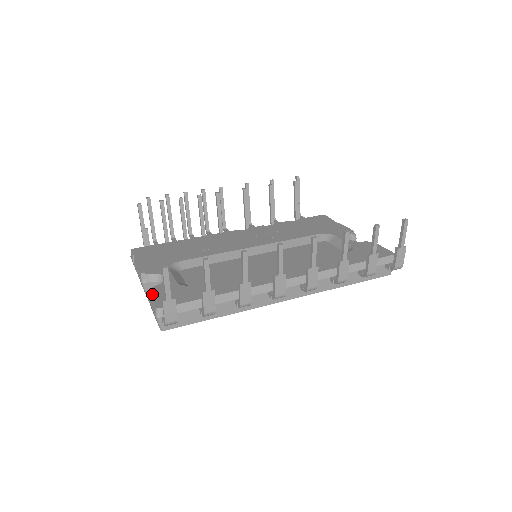
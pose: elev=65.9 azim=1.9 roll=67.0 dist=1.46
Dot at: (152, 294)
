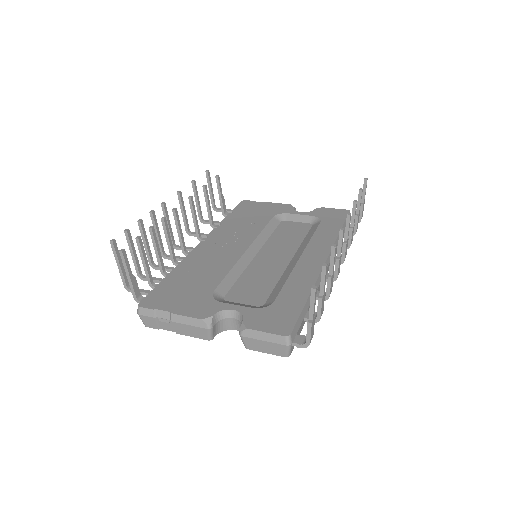
Dot at: (258, 329)
